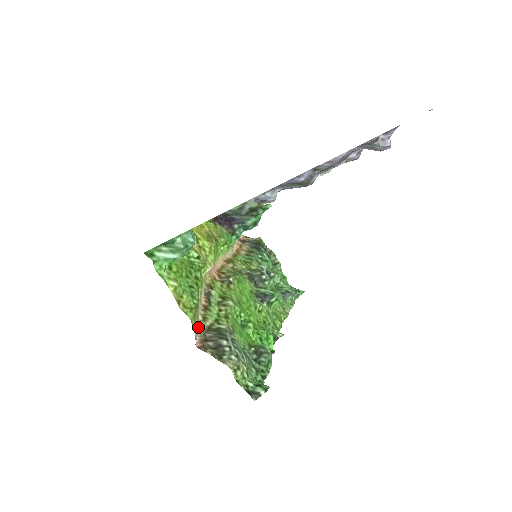
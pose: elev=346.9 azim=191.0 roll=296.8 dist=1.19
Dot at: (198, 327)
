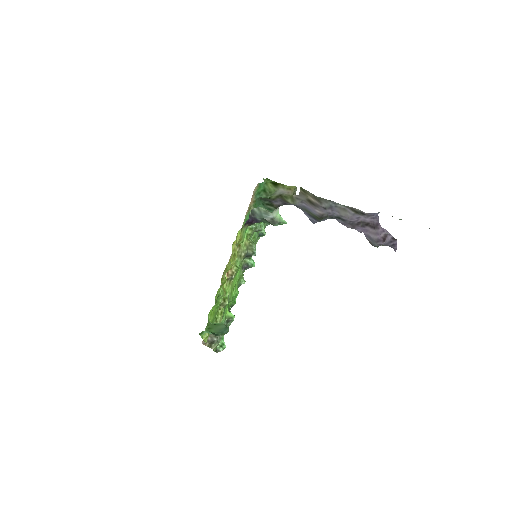
Dot at: occluded
